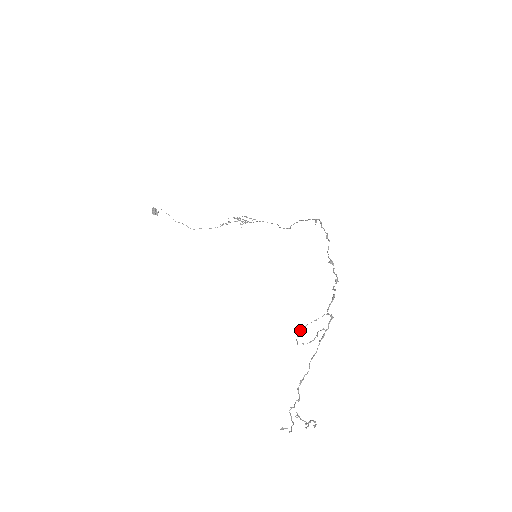
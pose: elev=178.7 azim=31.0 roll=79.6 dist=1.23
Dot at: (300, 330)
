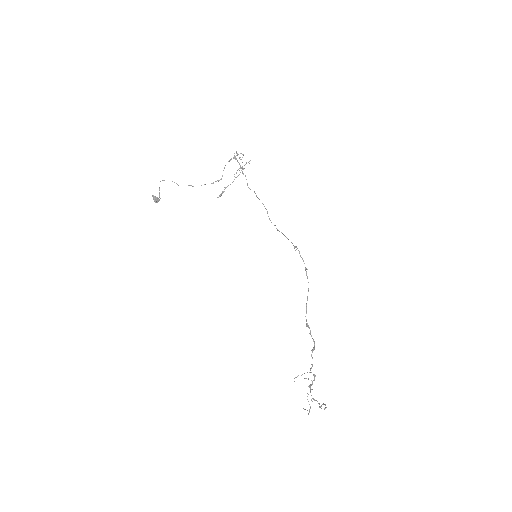
Dot at: occluded
